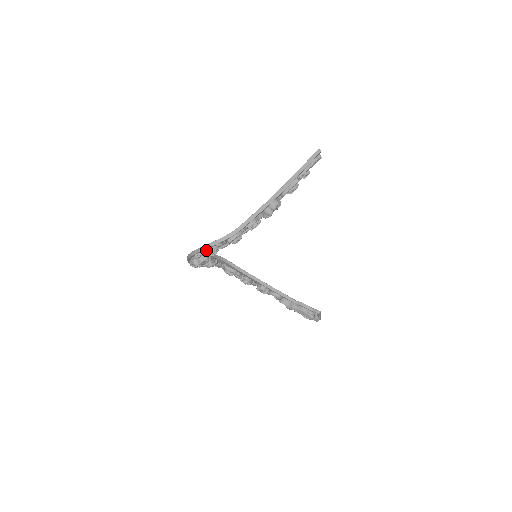
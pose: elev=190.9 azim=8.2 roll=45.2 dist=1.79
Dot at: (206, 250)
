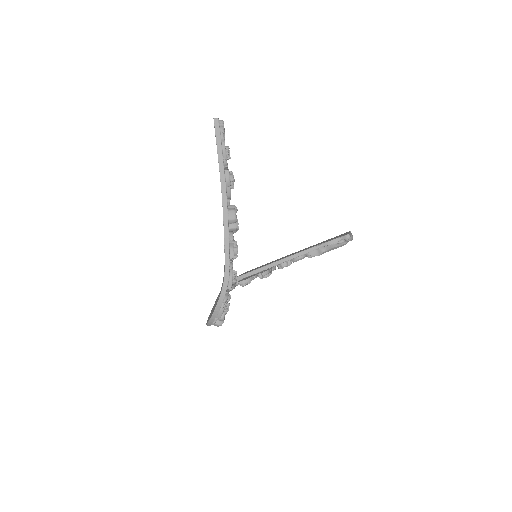
Dot at: (218, 313)
